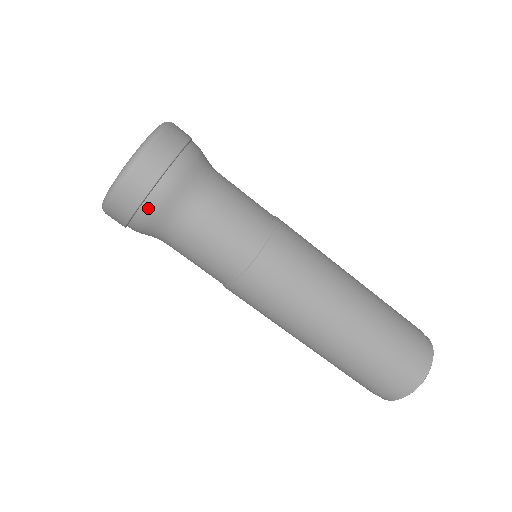
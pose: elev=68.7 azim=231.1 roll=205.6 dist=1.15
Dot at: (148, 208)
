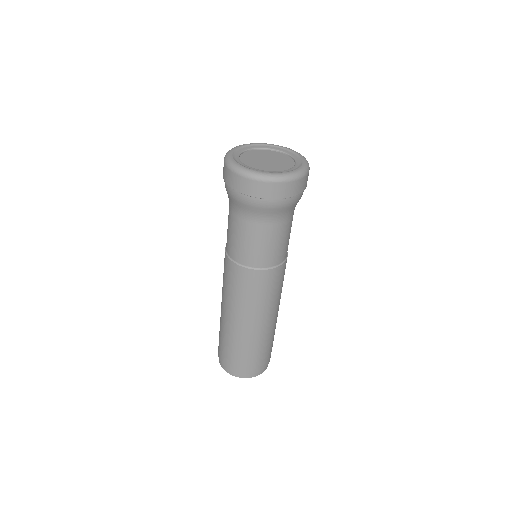
Dot at: (242, 198)
